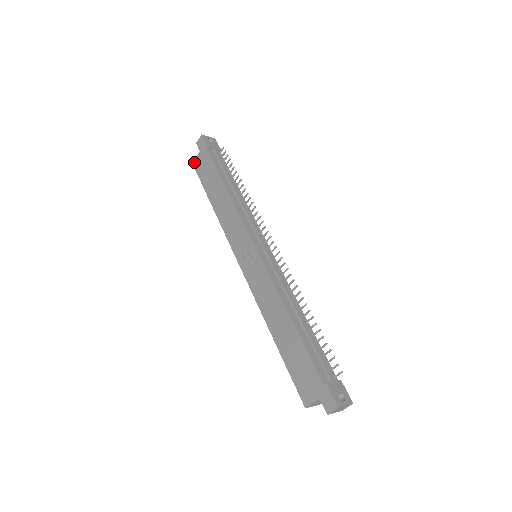
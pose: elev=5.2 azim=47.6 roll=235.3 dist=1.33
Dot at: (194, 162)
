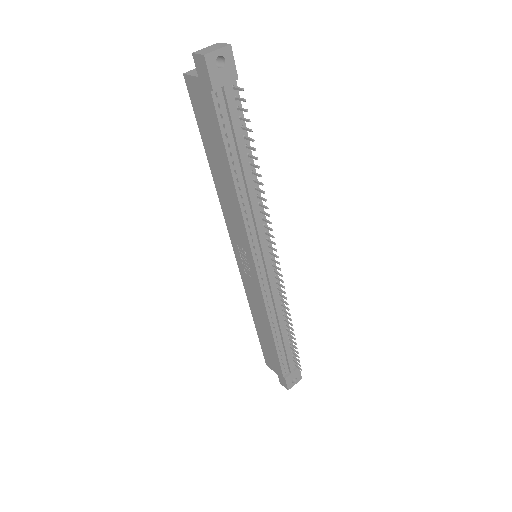
Dot at: (186, 78)
